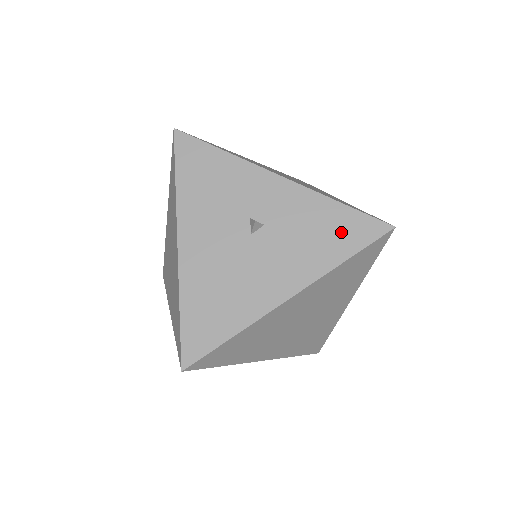
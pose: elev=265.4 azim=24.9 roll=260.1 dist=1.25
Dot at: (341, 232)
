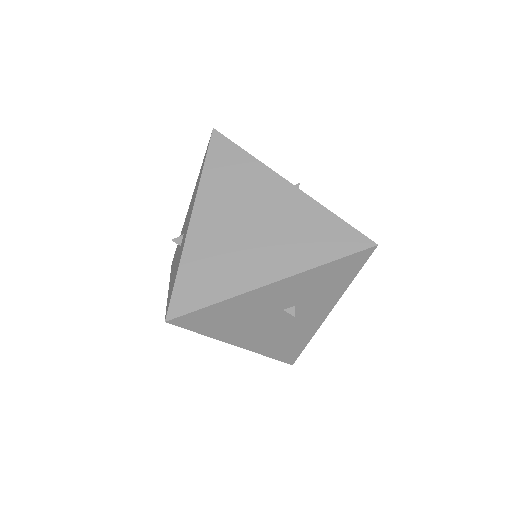
Dot at: occluded
